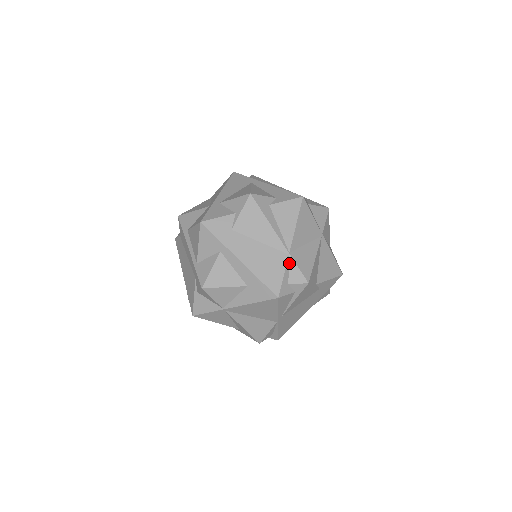
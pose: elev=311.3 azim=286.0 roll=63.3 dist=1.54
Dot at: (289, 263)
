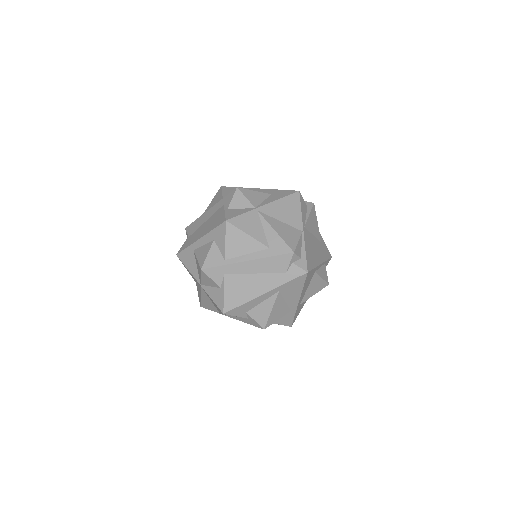
Dot at: occluded
